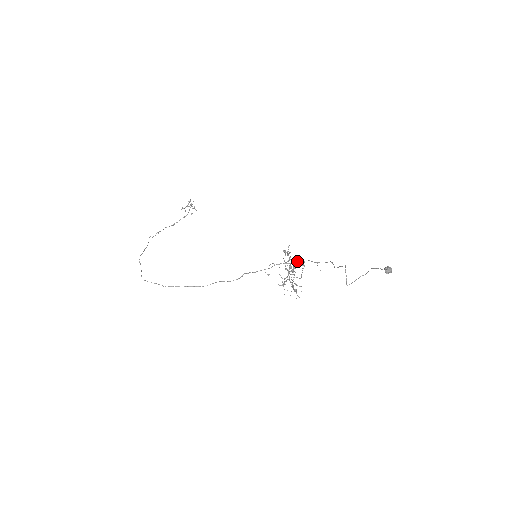
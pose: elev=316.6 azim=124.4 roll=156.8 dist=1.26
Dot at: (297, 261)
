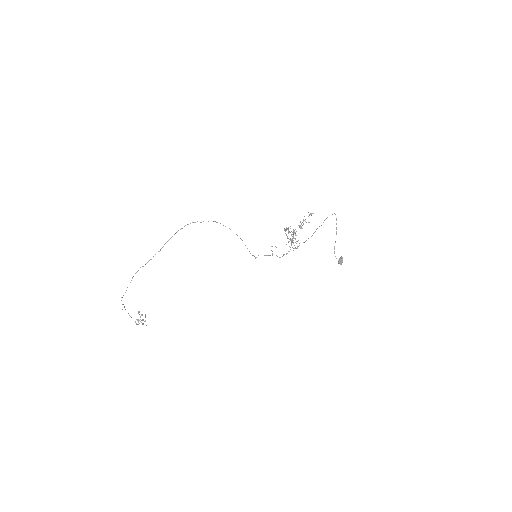
Dot at: occluded
